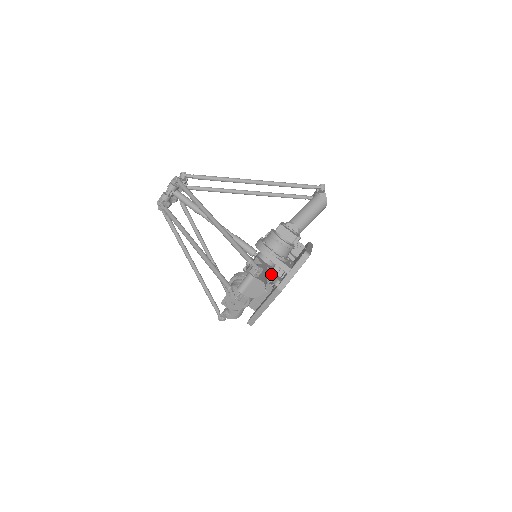
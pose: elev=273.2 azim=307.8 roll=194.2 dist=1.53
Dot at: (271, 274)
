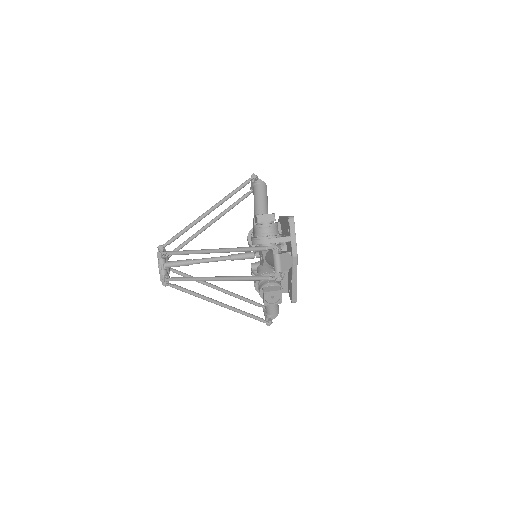
Dot at: occluded
